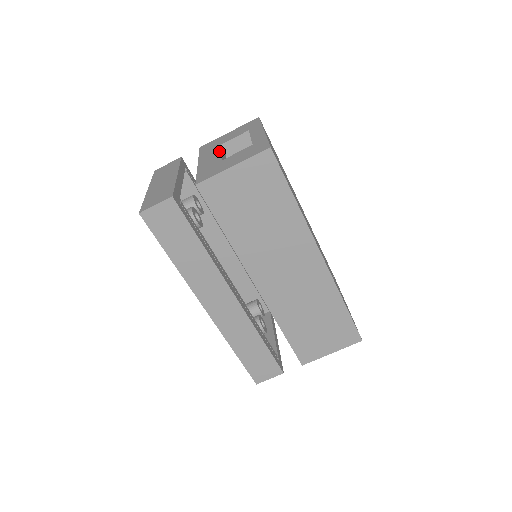
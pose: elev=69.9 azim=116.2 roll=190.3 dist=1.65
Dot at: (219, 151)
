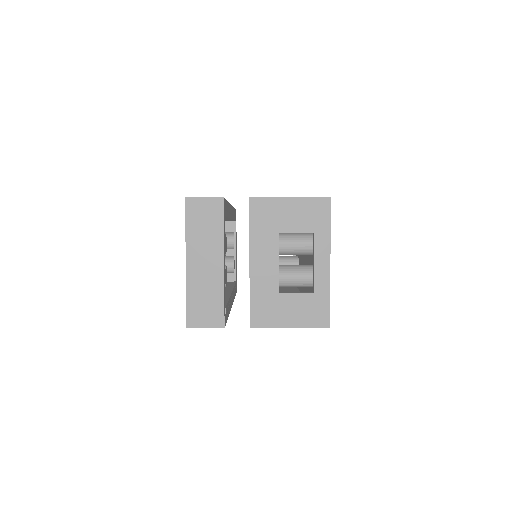
Dot at: (276, 257)
